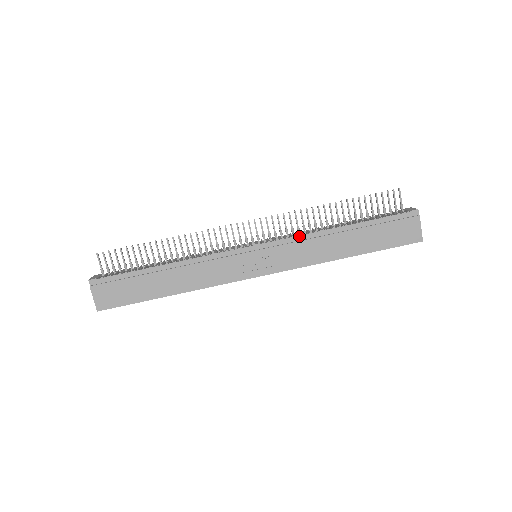
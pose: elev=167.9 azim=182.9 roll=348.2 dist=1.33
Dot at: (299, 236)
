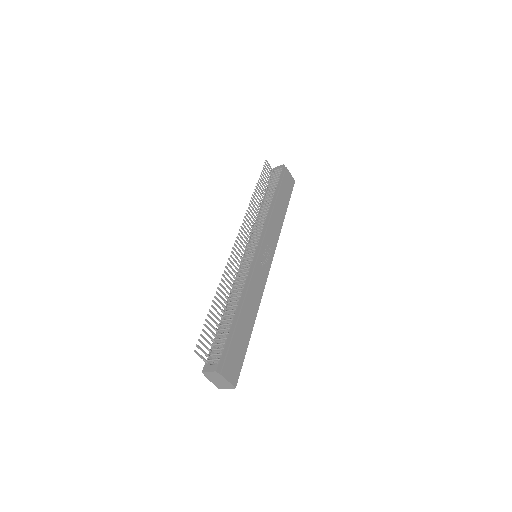
Dot at: (266, 222)
